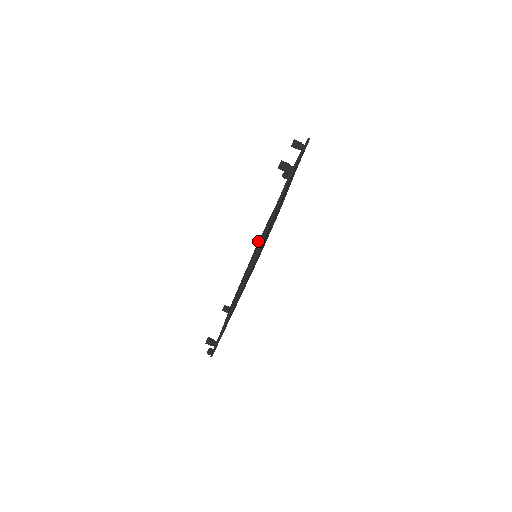
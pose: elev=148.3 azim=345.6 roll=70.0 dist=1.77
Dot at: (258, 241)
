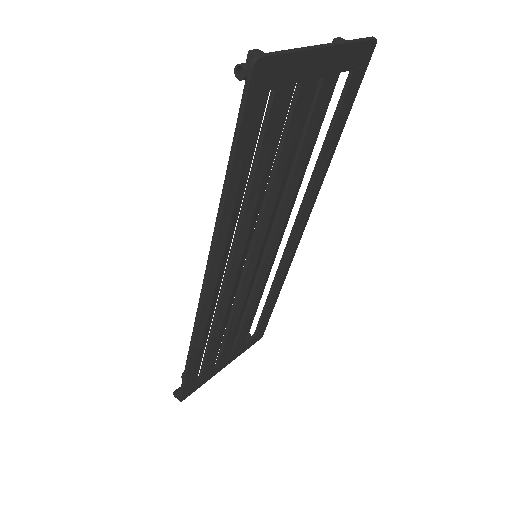
Dot at: occluded
